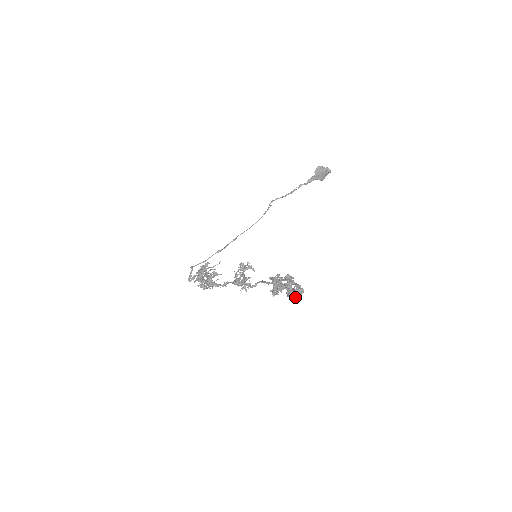
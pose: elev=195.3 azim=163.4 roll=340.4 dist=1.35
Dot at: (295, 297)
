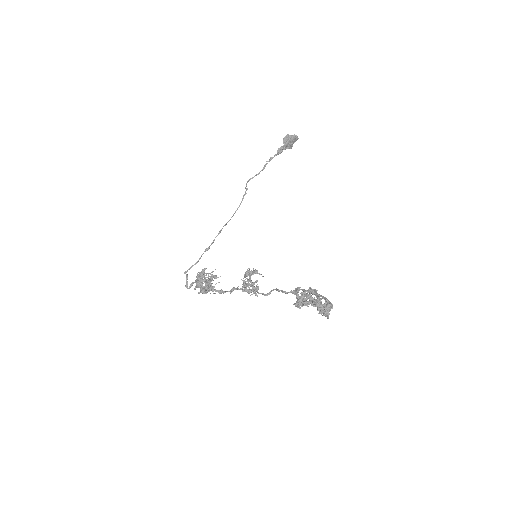
Dot at: (327, 314)
